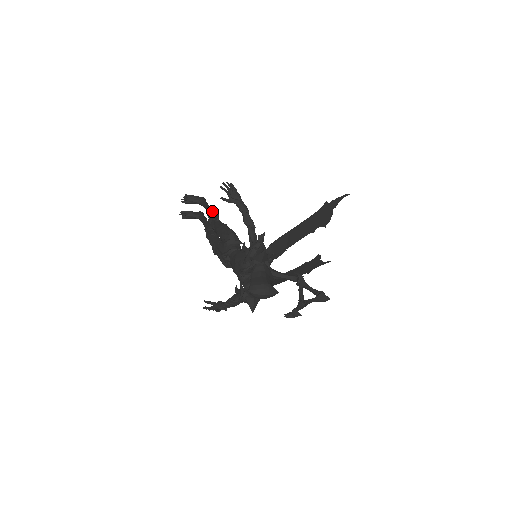
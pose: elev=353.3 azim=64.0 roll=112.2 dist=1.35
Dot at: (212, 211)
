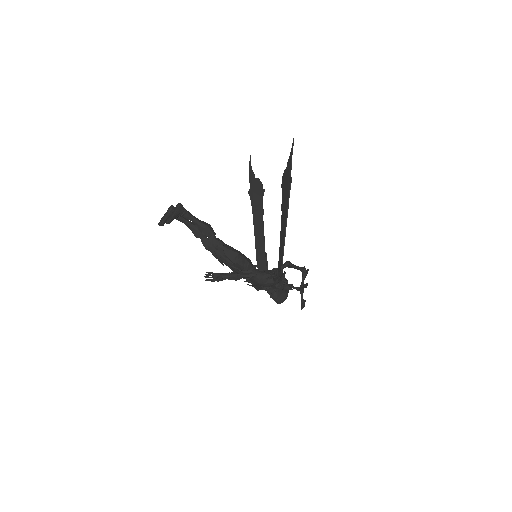
Dot at: (210, 233)
